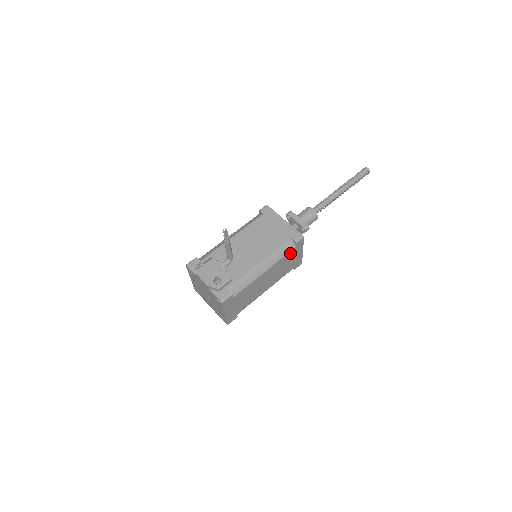
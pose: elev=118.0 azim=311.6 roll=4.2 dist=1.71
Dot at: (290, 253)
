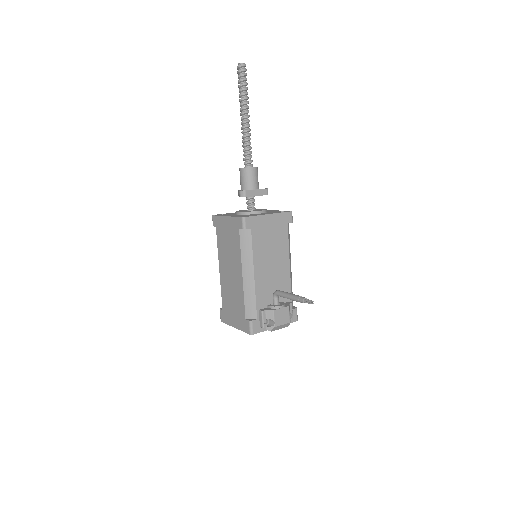
Dot at: occluded
